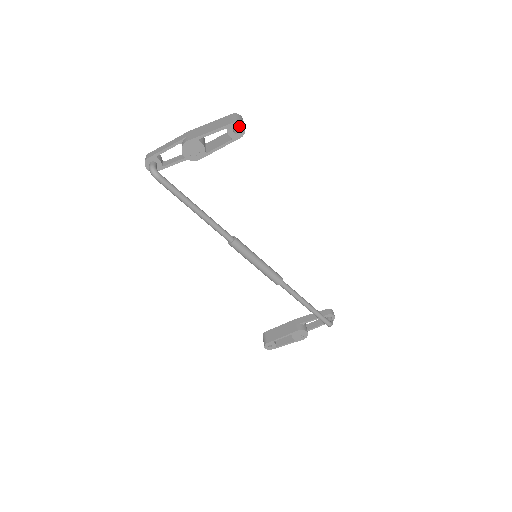
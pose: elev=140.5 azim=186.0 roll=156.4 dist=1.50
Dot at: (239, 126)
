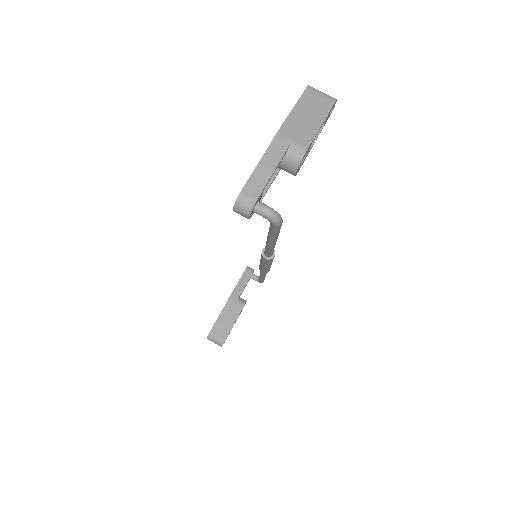
Dot at: (334, 104)
